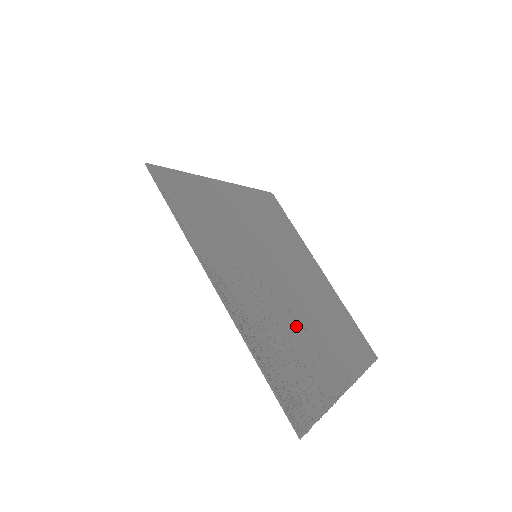
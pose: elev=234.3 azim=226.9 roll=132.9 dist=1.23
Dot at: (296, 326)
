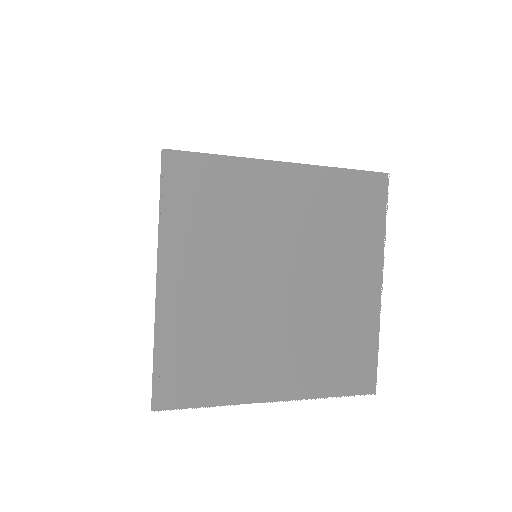
Dot at: (248, 333)
